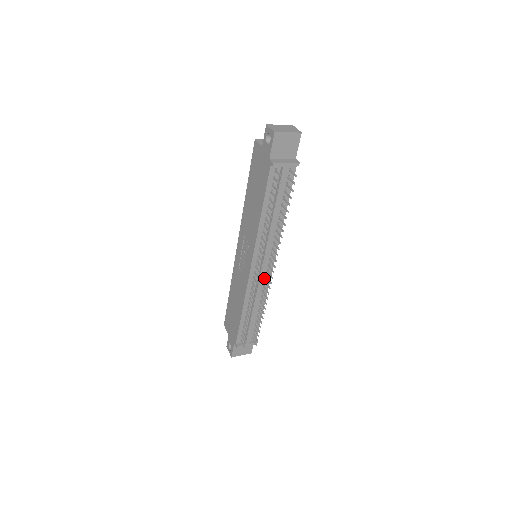
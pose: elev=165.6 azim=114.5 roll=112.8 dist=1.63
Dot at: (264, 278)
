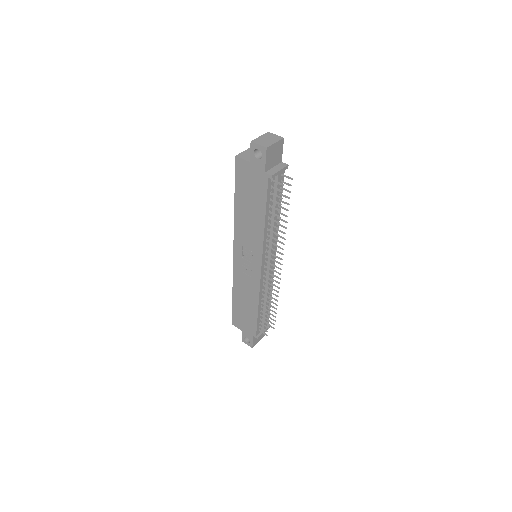
Dot at: occluded
